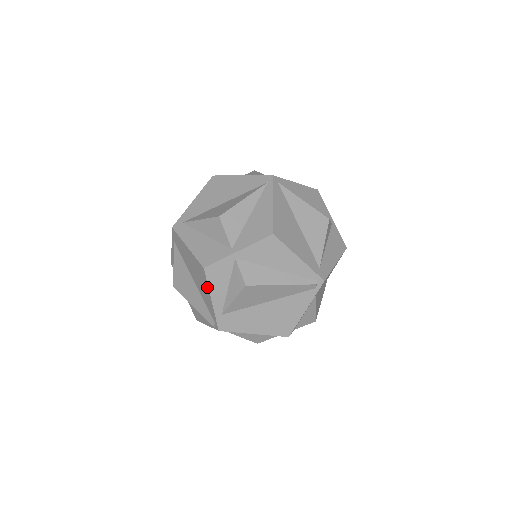
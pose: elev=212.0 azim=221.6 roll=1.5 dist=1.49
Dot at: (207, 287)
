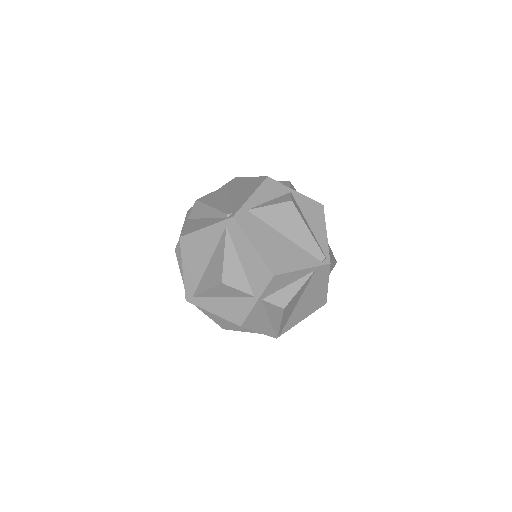
Dot at: (256, 188)
